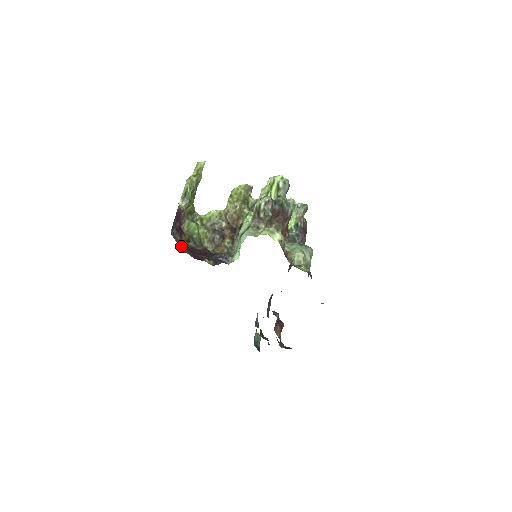
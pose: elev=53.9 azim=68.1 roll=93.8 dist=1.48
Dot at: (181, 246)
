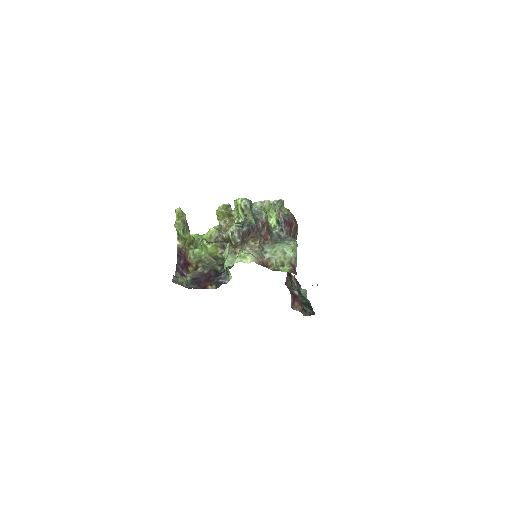
Dot at: (187, 282)
